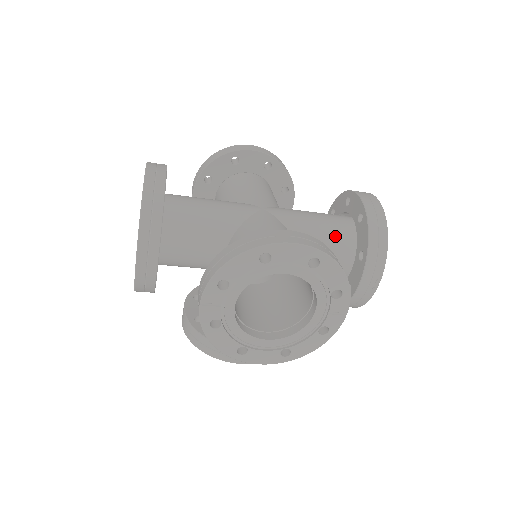
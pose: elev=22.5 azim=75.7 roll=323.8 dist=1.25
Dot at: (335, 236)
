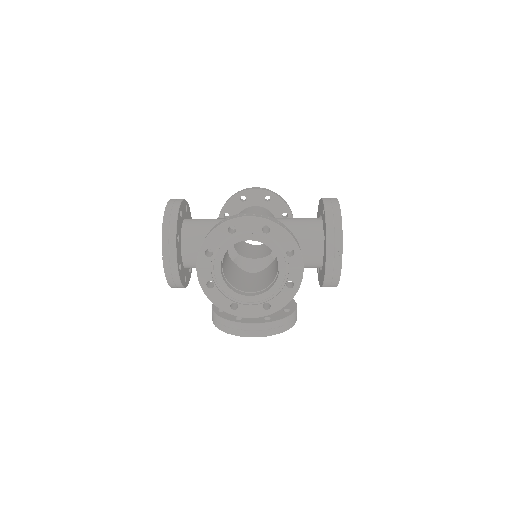
Dot at: (307, 229)
